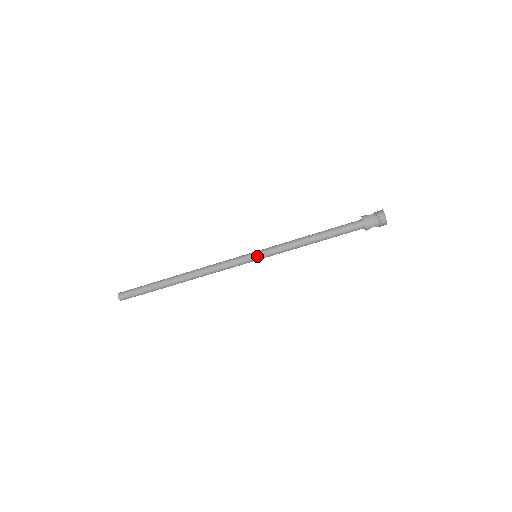
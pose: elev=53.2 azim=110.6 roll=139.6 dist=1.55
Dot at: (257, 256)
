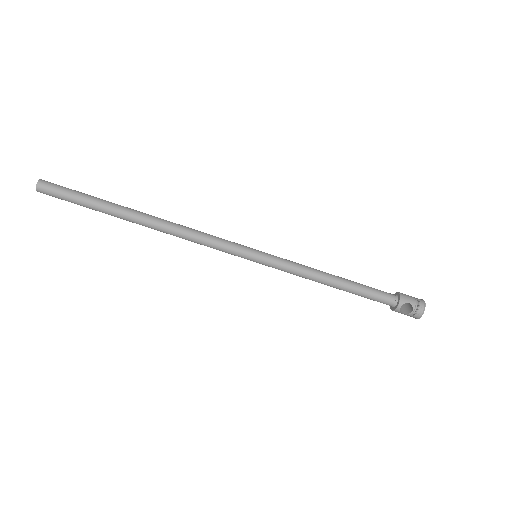
Dot at: (260, 252)
